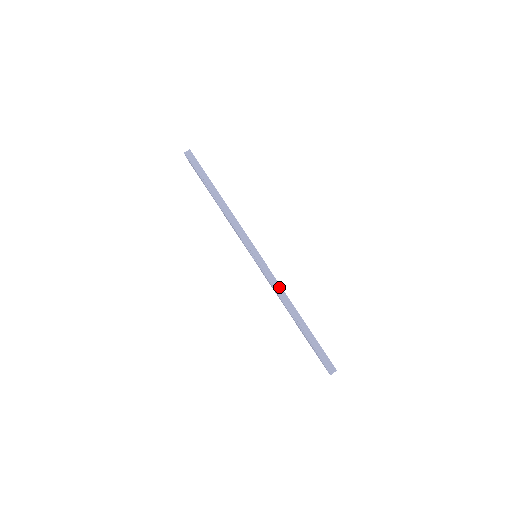
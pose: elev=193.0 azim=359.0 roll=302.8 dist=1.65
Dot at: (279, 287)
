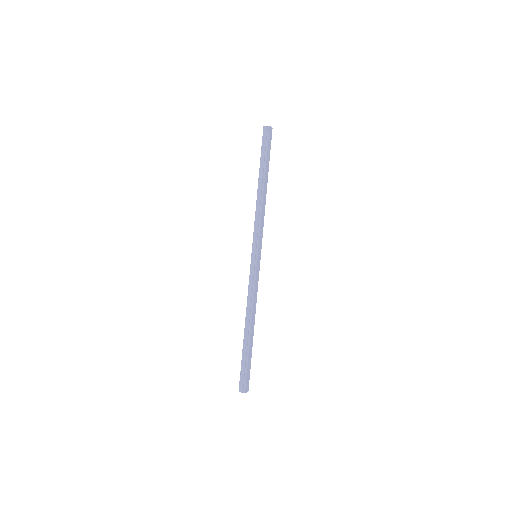
Dot at: (252, 295)
